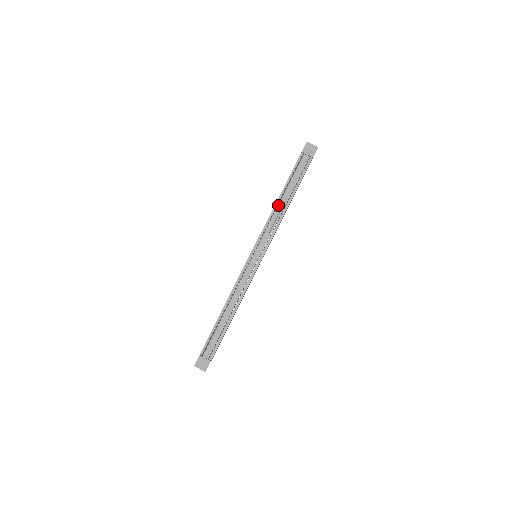
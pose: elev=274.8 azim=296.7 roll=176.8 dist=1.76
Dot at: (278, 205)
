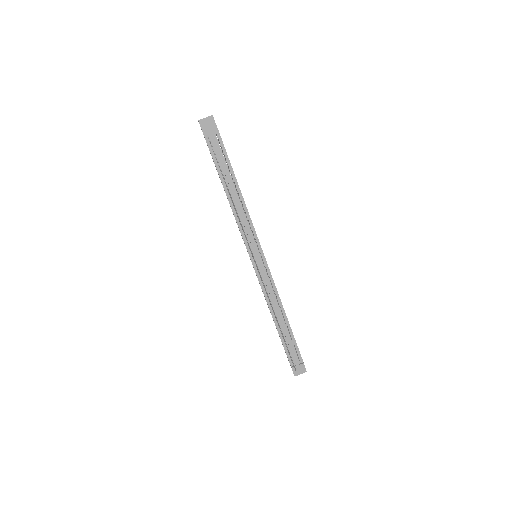
Dot at: occluded
